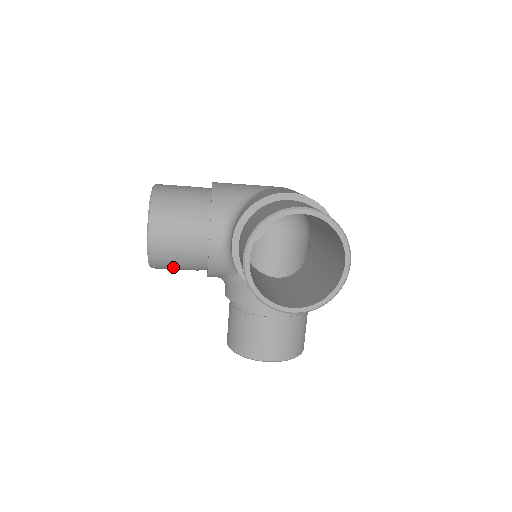
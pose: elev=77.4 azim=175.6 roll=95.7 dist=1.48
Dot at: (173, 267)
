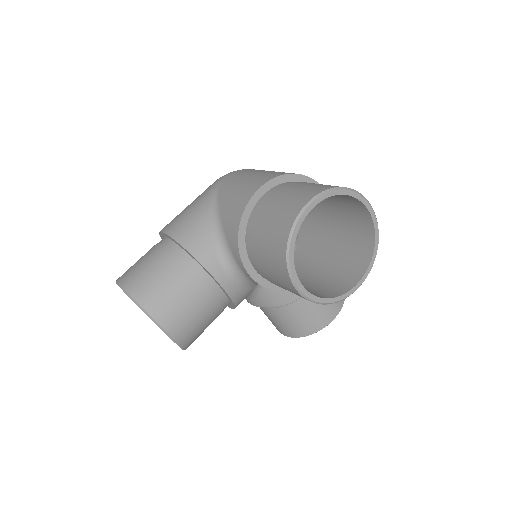
Dot at: occluded
